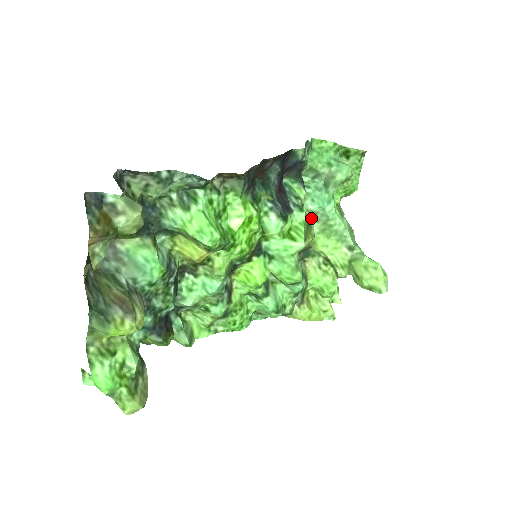
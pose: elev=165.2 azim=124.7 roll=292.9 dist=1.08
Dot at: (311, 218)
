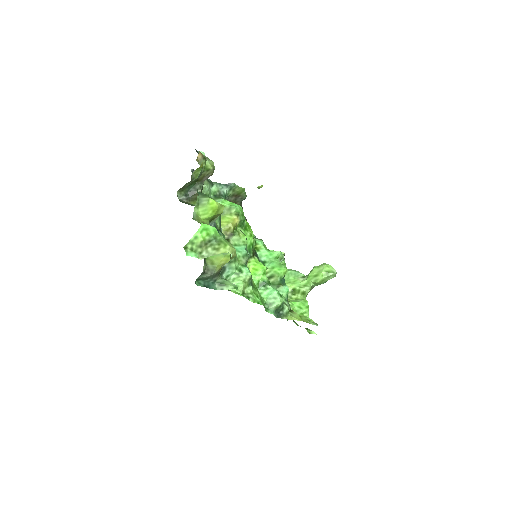
Dot at: occluded
